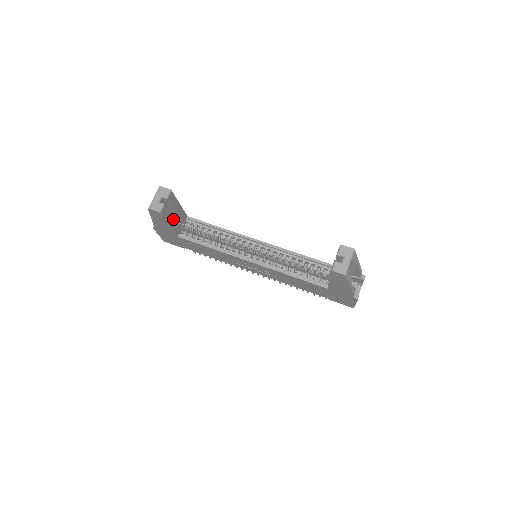
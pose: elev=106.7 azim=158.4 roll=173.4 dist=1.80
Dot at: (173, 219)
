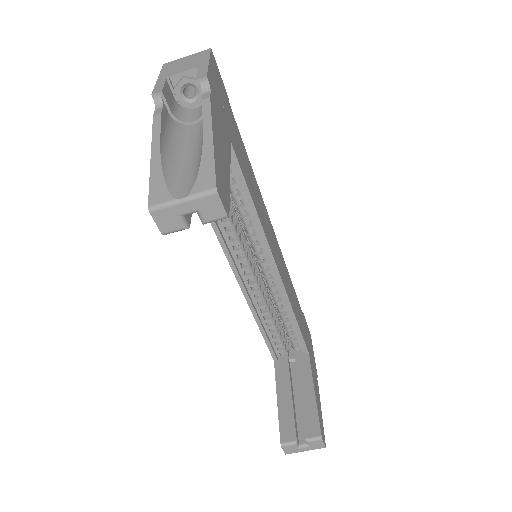
Dot at: occluded
